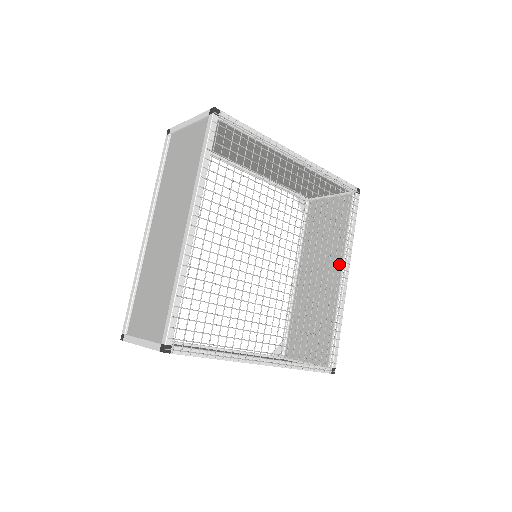
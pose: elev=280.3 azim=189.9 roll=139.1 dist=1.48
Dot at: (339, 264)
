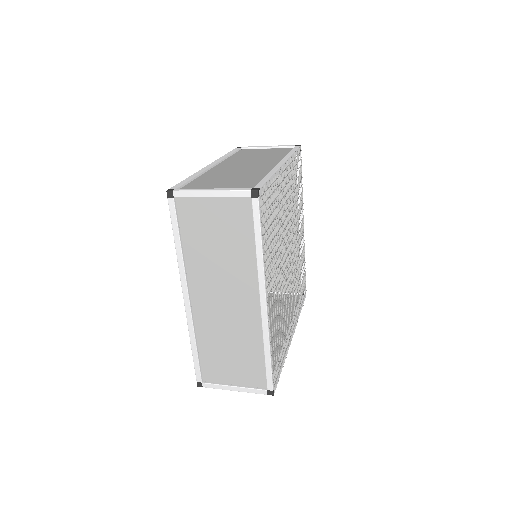
Dot at: (285, 327)
